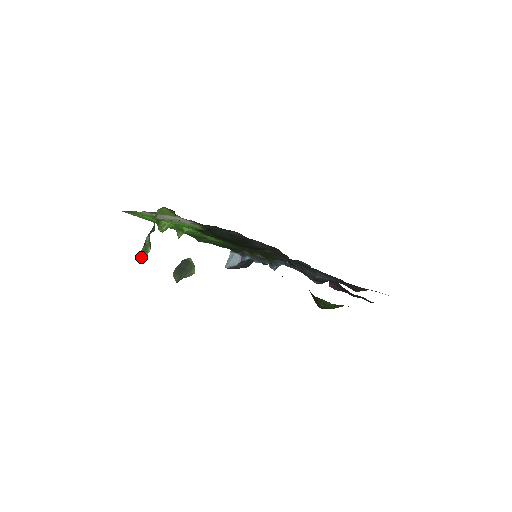
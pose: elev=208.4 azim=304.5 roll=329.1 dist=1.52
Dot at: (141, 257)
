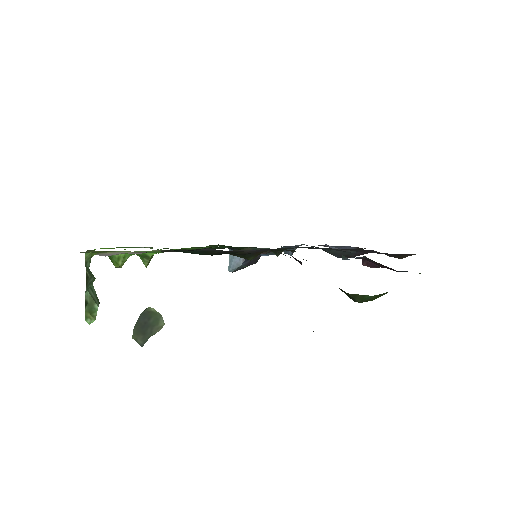
Dot at: (89, 320)
